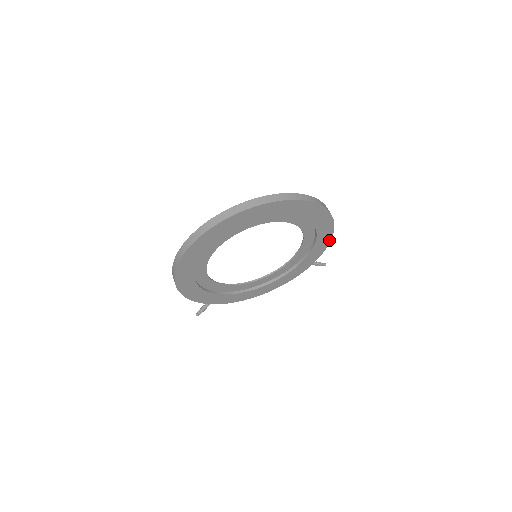
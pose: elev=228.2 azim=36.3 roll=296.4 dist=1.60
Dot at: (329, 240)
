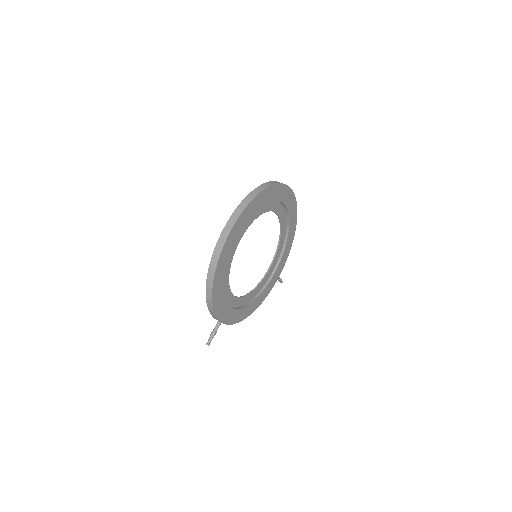
Dot at: (291, 244)
